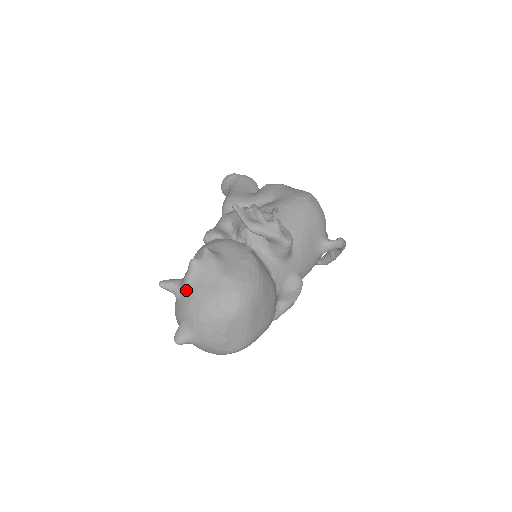
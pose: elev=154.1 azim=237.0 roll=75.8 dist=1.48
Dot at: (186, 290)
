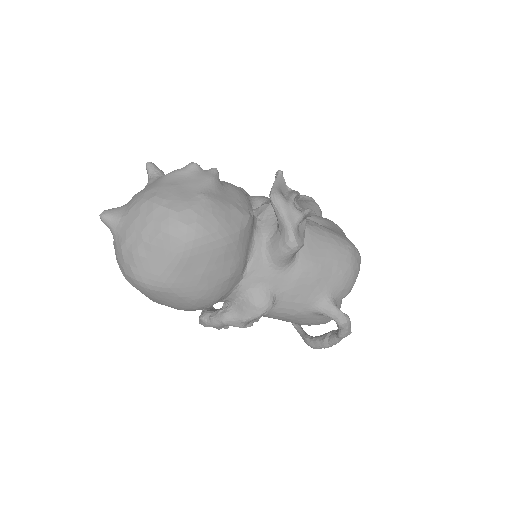
Dot at: (160, 179)
